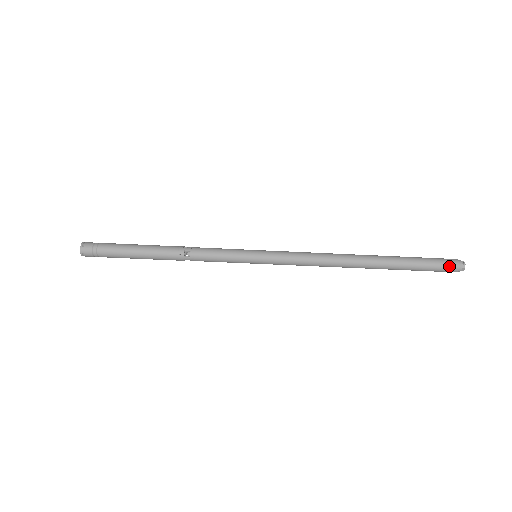
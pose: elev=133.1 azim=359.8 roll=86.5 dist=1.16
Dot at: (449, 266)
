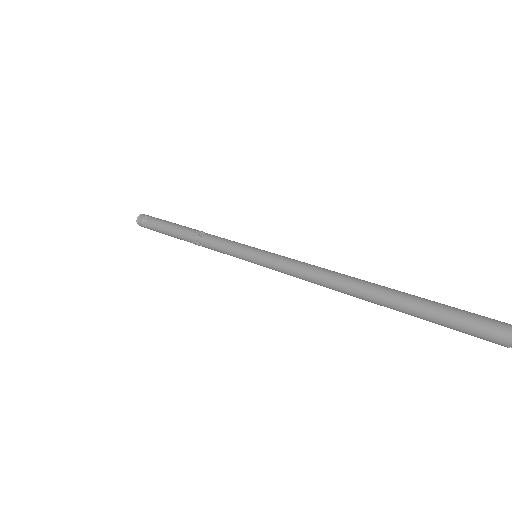
Dot at: (494, 323)
